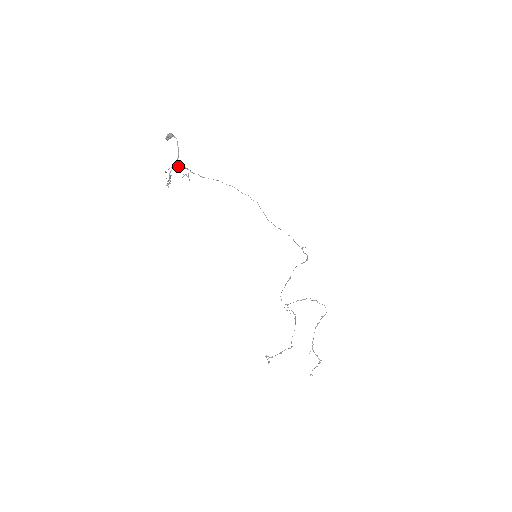
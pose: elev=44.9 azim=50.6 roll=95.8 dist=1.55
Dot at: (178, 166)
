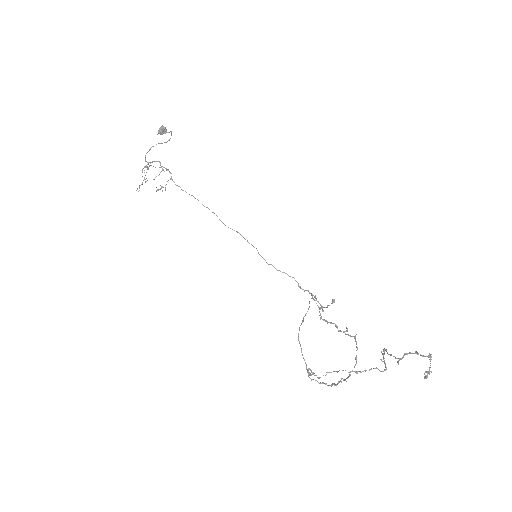
Dot at: (159, 167)
